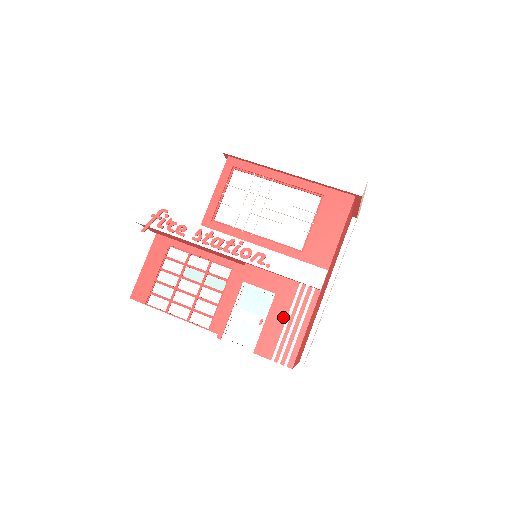
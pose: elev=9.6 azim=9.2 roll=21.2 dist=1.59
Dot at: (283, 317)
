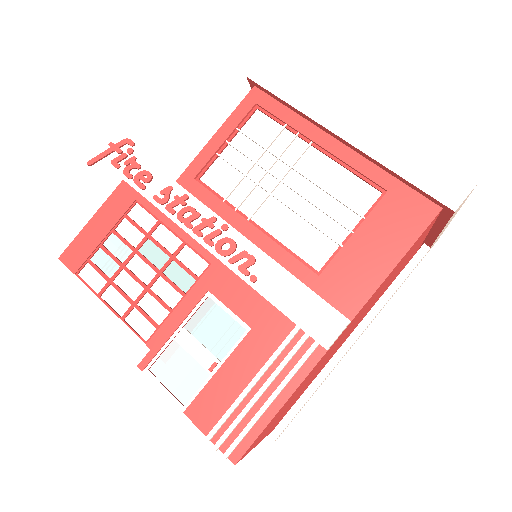
Dot at: (250, 372)
